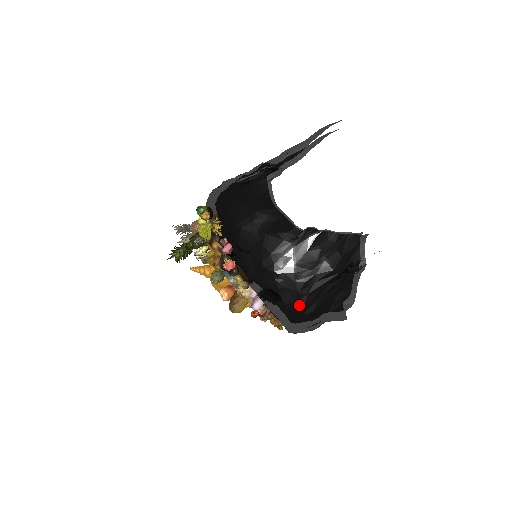
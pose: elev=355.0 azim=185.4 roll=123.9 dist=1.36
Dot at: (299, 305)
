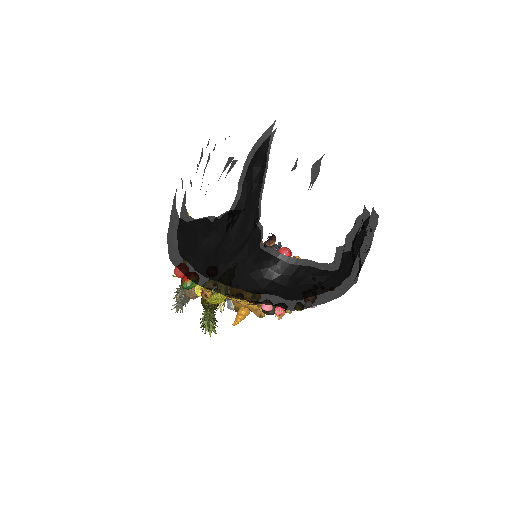
Dot at: occluded
